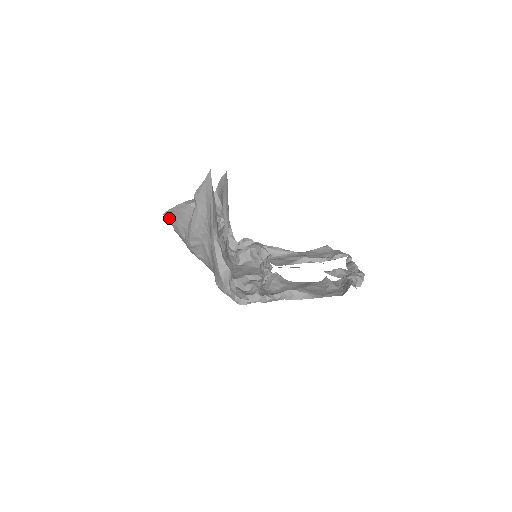
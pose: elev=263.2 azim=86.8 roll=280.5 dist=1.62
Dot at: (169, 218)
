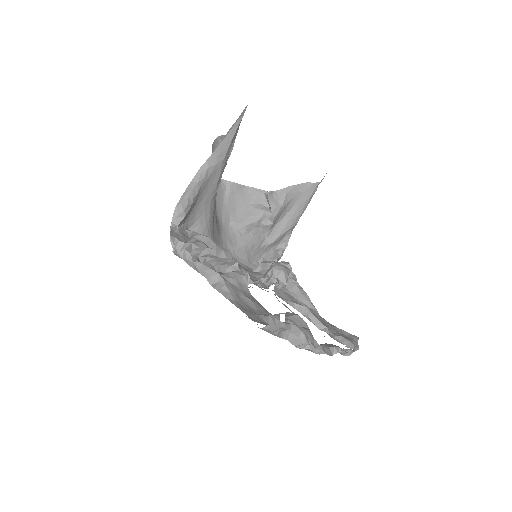
Dot at: occluded
